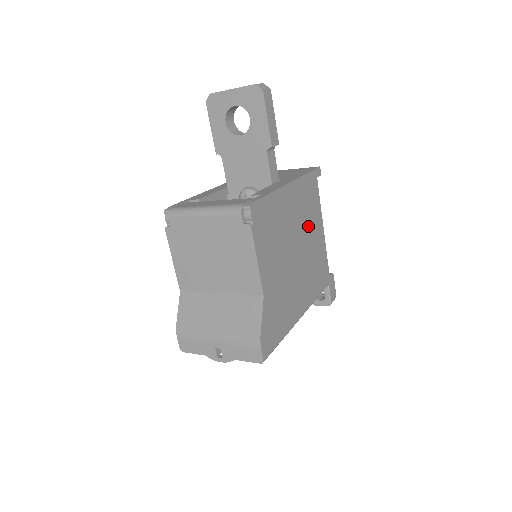
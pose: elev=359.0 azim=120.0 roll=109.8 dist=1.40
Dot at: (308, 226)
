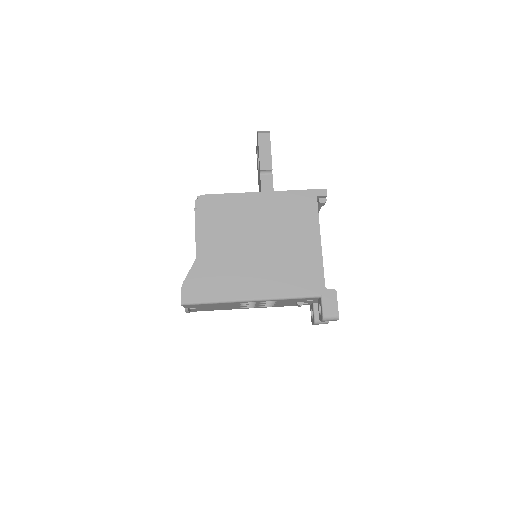
Dot at: (287, 231)
